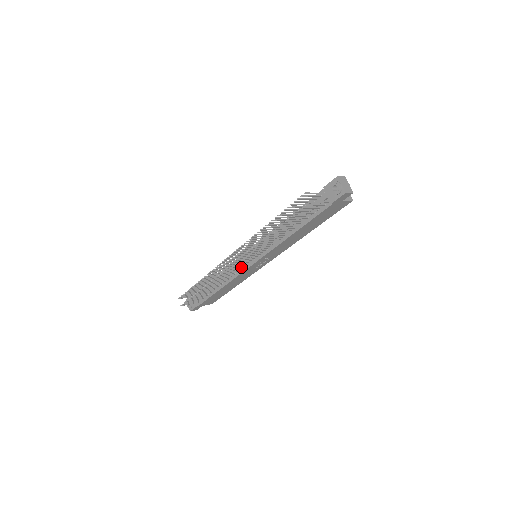
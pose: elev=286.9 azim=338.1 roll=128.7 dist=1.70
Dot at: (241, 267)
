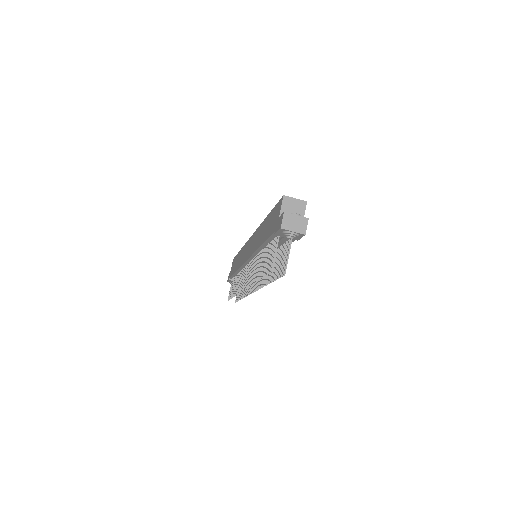
Dot at: occluded
